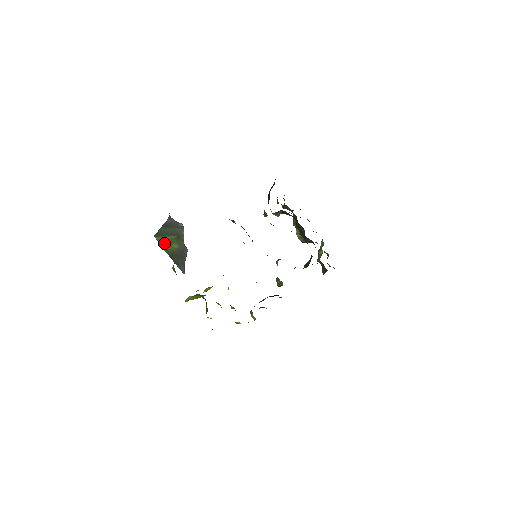
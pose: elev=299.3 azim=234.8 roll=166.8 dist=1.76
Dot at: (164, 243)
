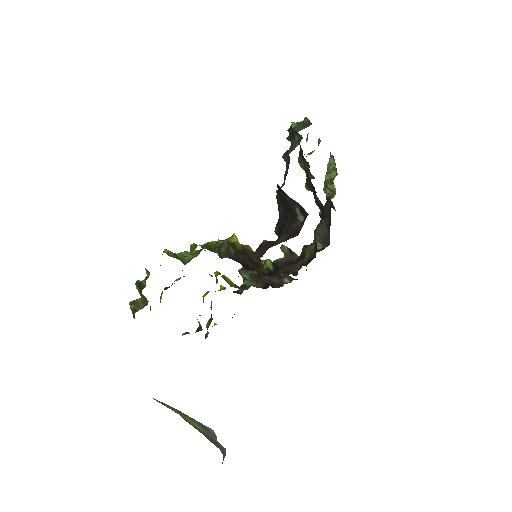
Dot at: (174, 411)
